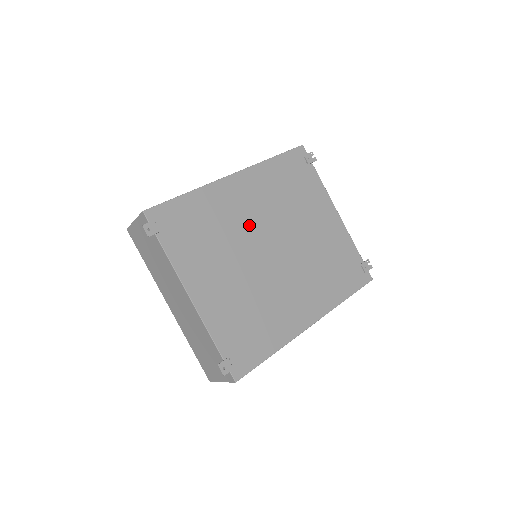
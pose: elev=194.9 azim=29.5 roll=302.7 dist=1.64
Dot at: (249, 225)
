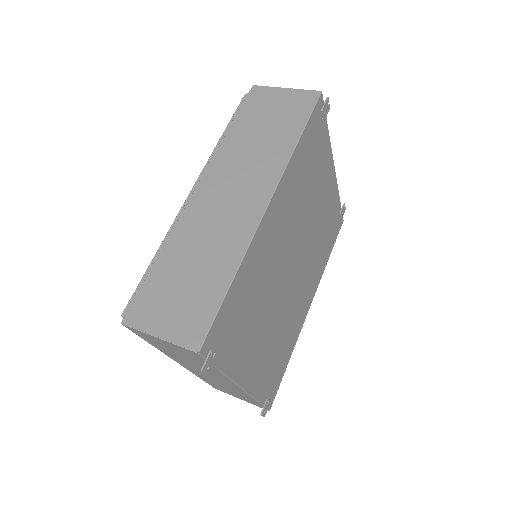
Dot at: (279, 259)
